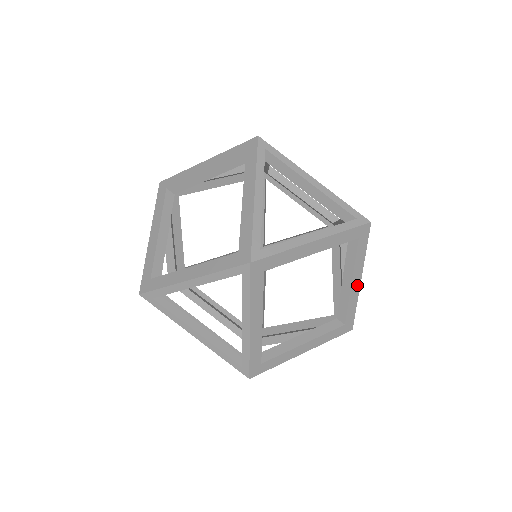
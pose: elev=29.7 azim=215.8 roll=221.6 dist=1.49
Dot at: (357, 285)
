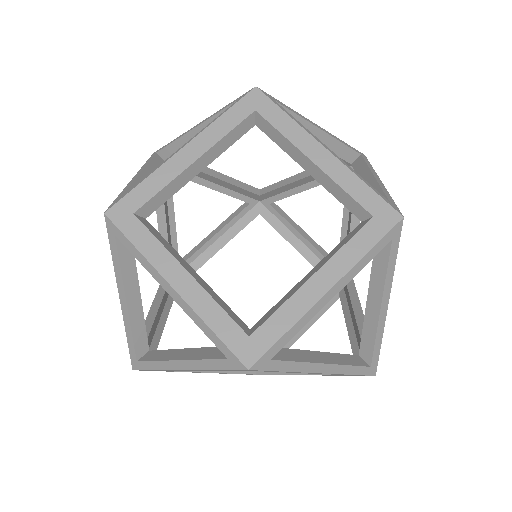
Dot at: (320, 373)
